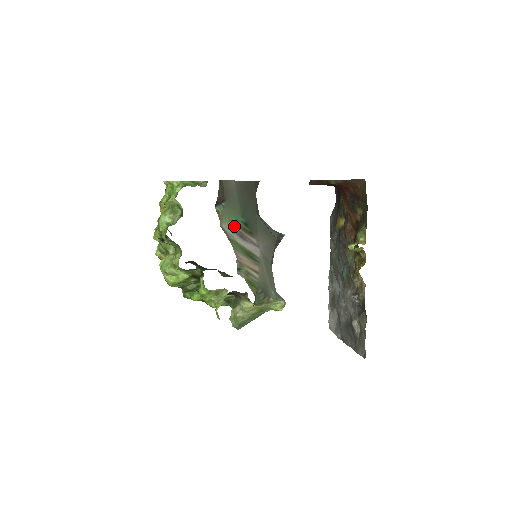
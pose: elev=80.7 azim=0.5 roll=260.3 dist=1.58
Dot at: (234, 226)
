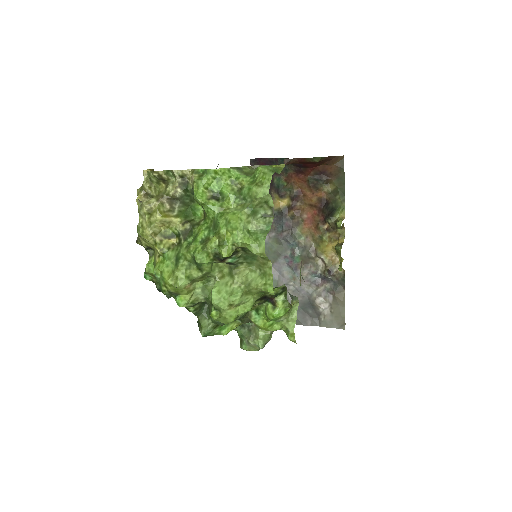
Dot at: occluded
